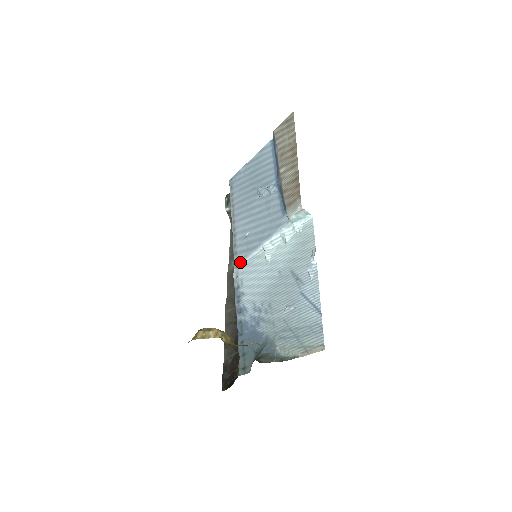
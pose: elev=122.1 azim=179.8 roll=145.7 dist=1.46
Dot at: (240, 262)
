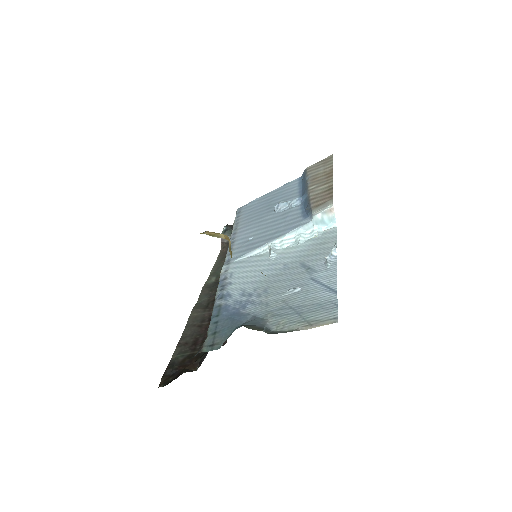
Dot at: (234, 260)
